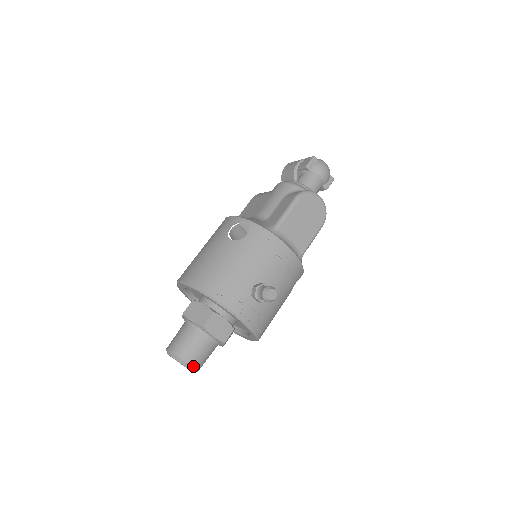
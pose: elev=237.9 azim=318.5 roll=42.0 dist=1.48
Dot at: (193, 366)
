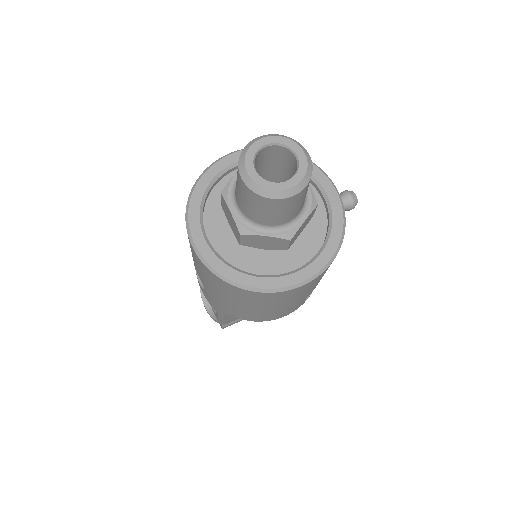
Dot at: (311, 162)
